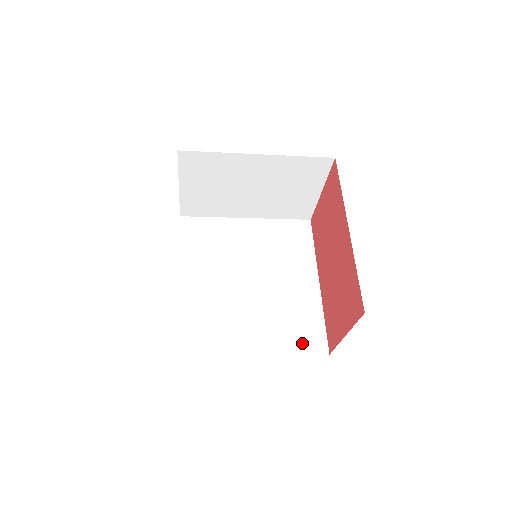
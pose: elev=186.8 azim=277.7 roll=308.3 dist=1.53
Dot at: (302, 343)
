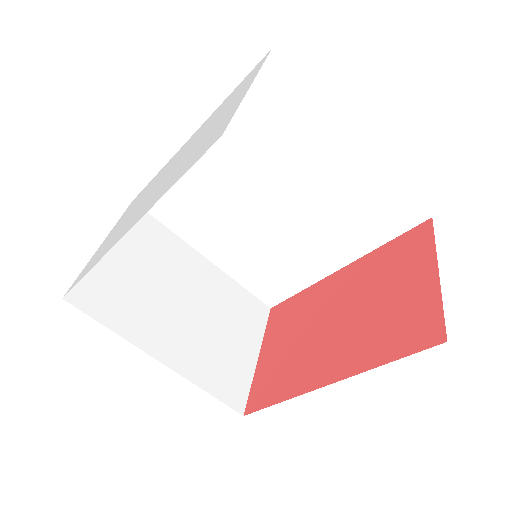
Dot at: occluded
